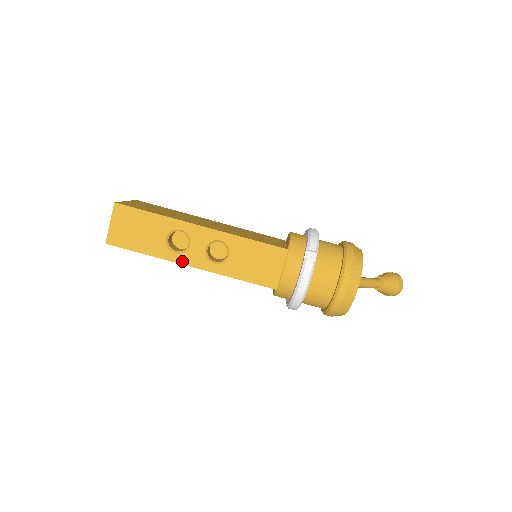
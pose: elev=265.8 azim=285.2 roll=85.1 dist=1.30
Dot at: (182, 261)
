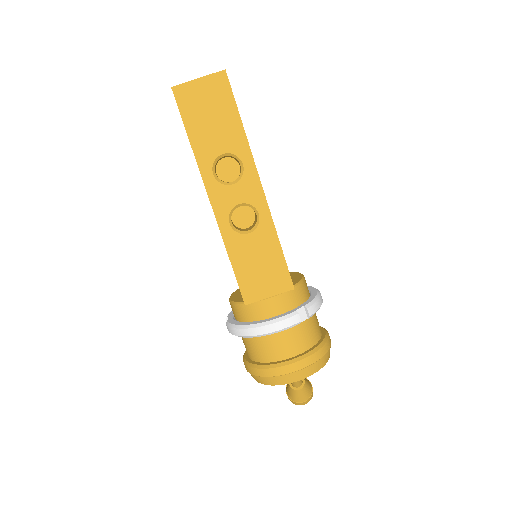
Dot at: (209, 187)
